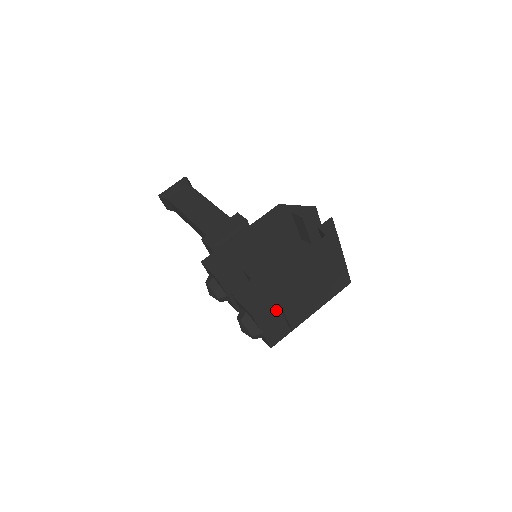
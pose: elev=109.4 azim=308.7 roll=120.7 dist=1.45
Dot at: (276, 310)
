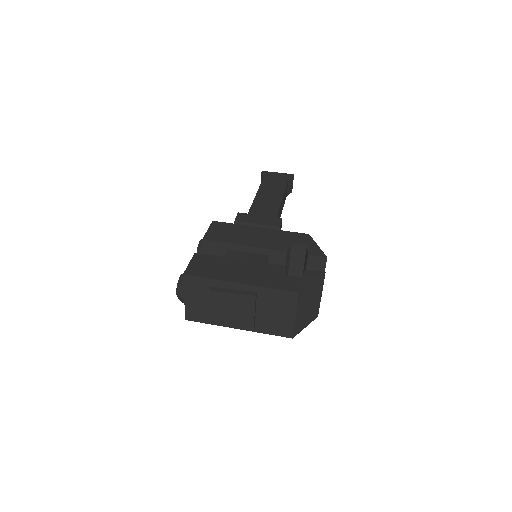
Dot at: (207, 291)
